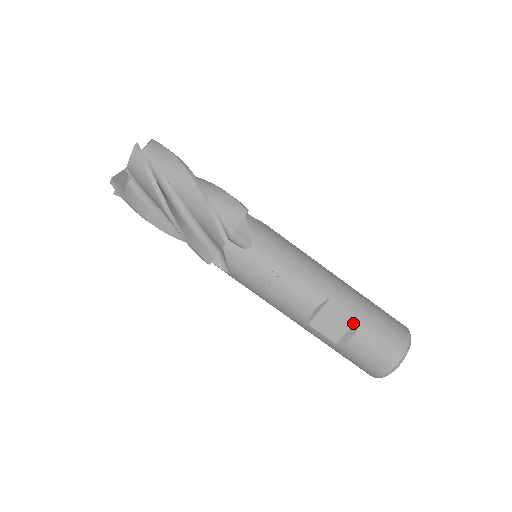
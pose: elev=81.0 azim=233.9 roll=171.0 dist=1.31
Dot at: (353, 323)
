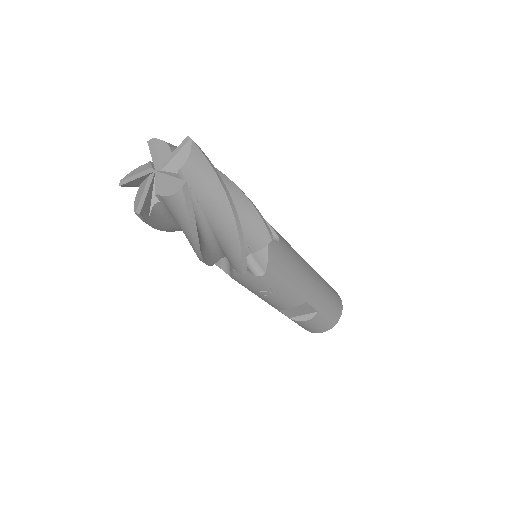
Dot at: (311, 313)
